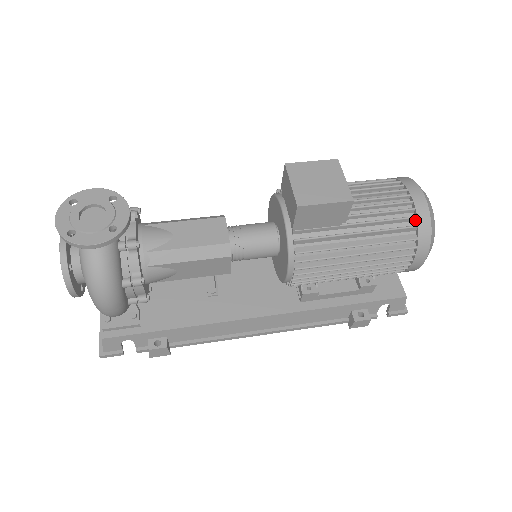
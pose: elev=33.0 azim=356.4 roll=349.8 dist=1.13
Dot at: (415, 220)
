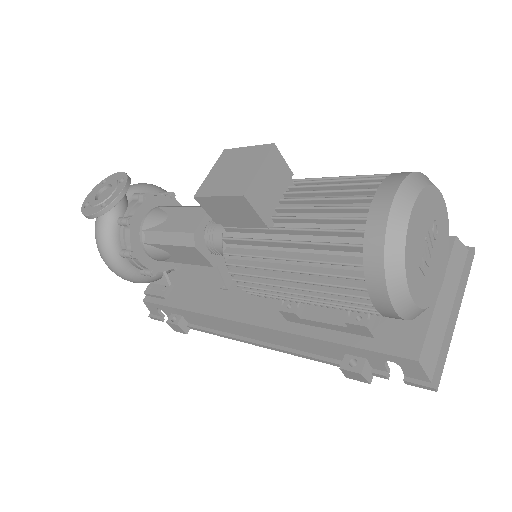
Dot at: (367, 236)
